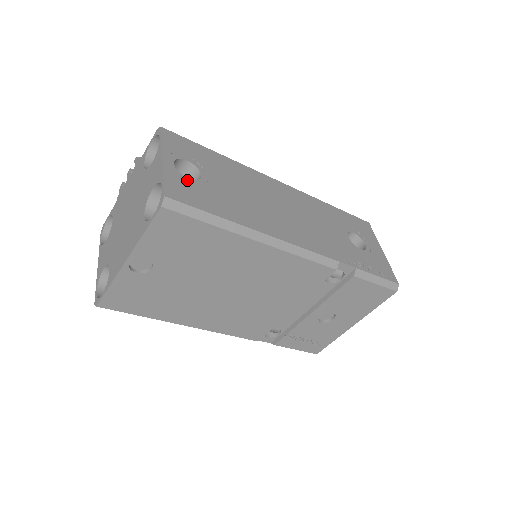
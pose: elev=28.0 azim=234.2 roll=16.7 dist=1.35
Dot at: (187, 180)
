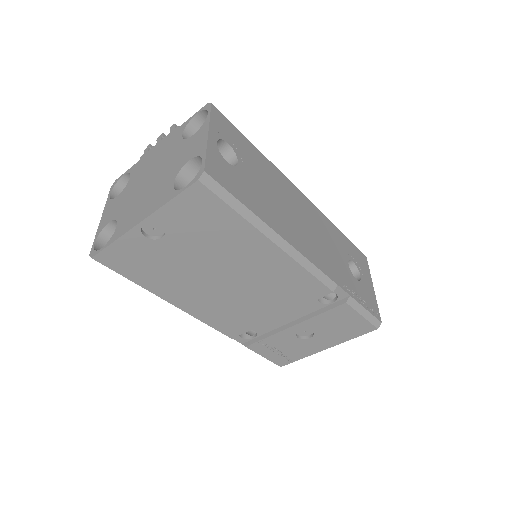
Dot at: (225, 162)
